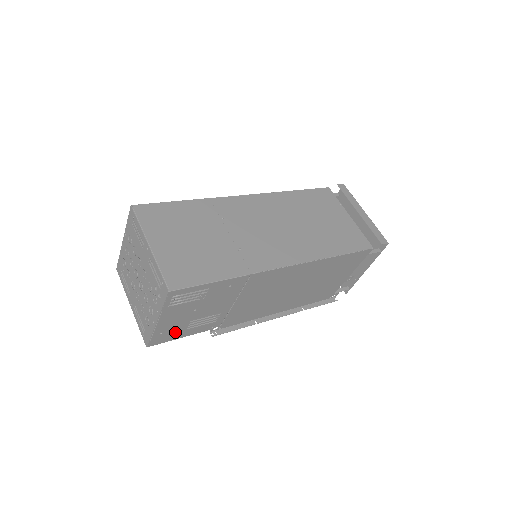
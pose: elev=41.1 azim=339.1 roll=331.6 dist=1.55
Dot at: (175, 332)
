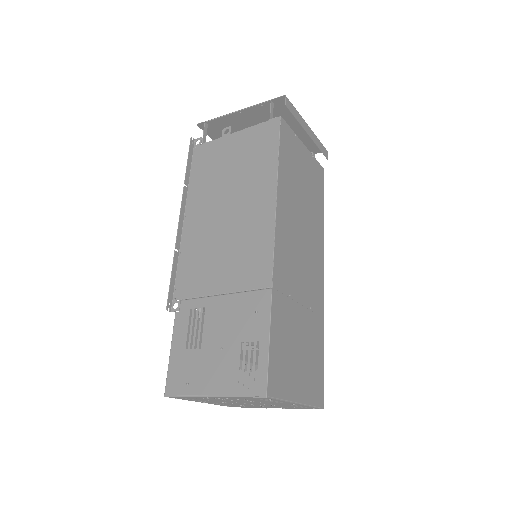
Dot at: occluded
